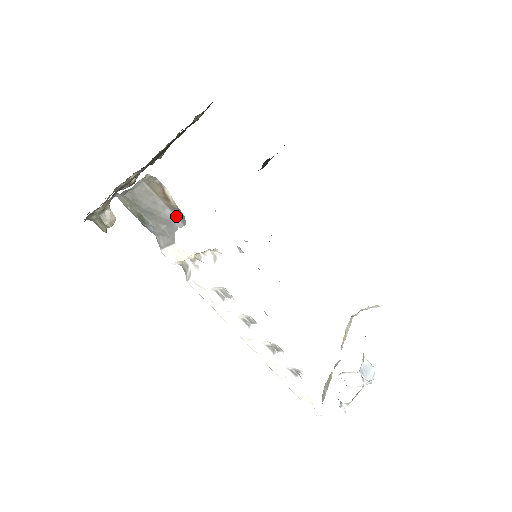
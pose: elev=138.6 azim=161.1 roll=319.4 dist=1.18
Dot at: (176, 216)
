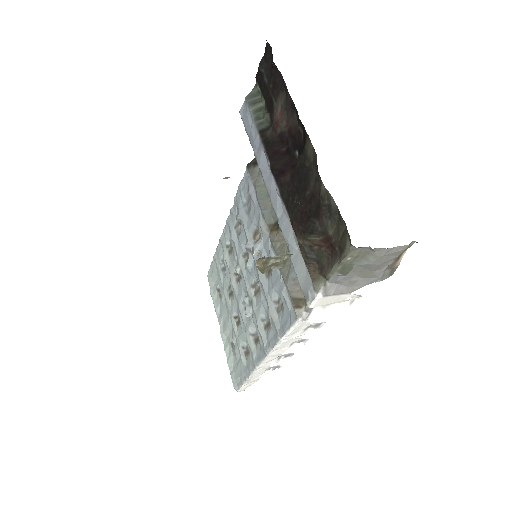
Dot at: (384, 272)
